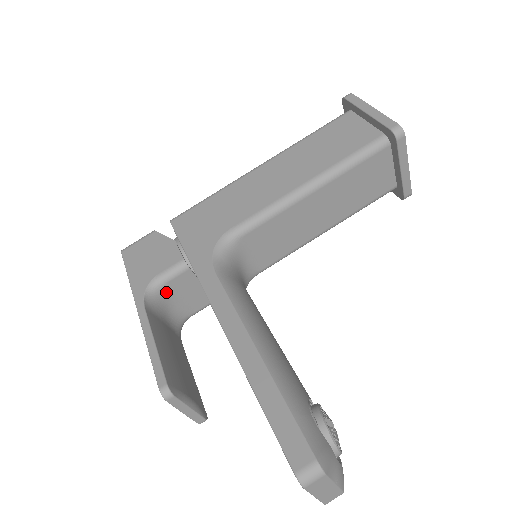
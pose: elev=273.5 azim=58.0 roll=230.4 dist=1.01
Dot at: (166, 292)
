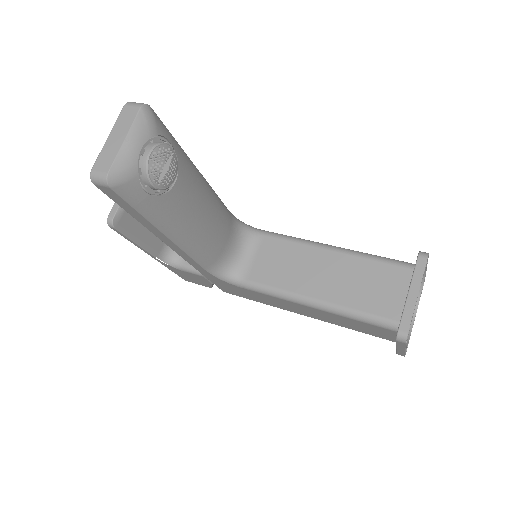
Dot at: occluded
